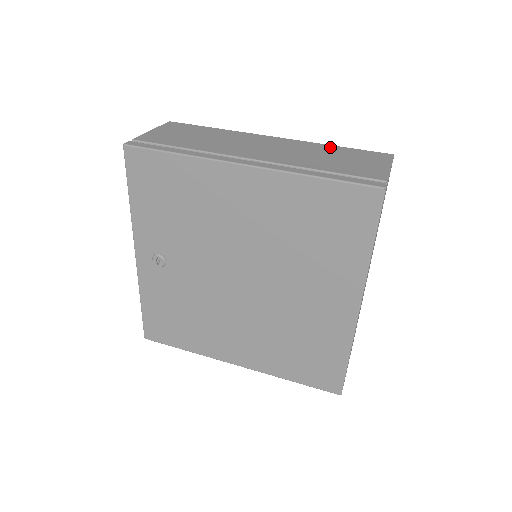
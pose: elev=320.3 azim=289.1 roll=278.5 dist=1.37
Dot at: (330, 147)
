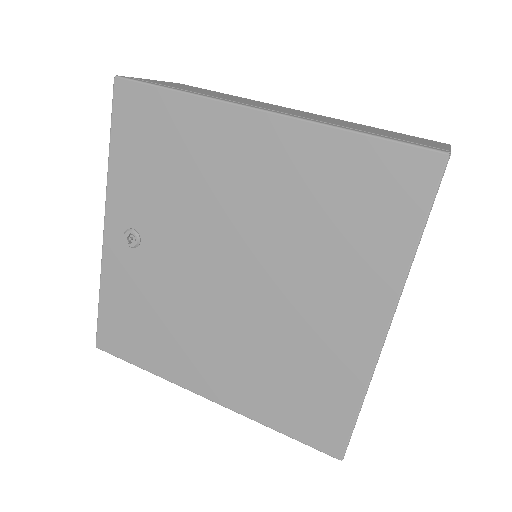
Dot at: (370, 126)
